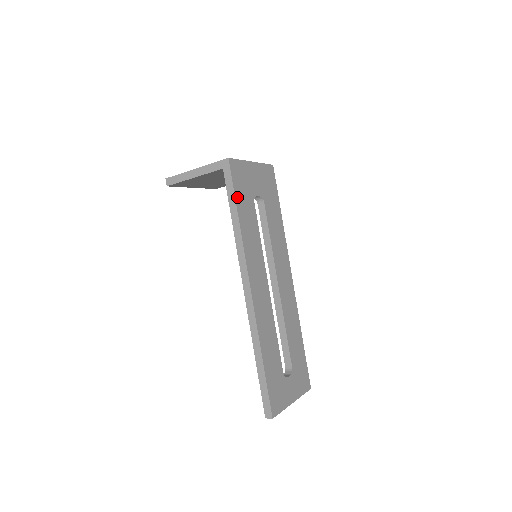
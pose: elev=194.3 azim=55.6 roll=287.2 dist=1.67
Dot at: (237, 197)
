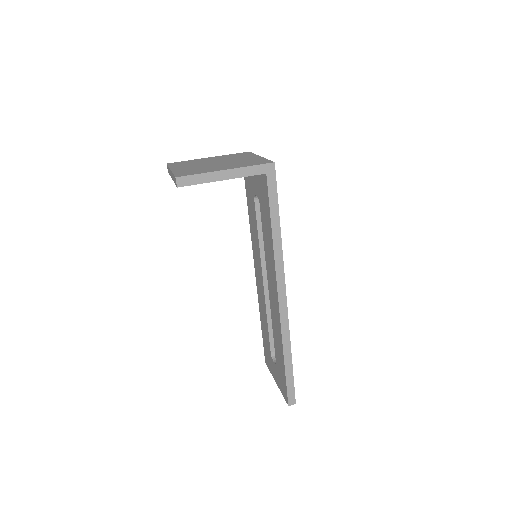
Dot at: (277, 205)
